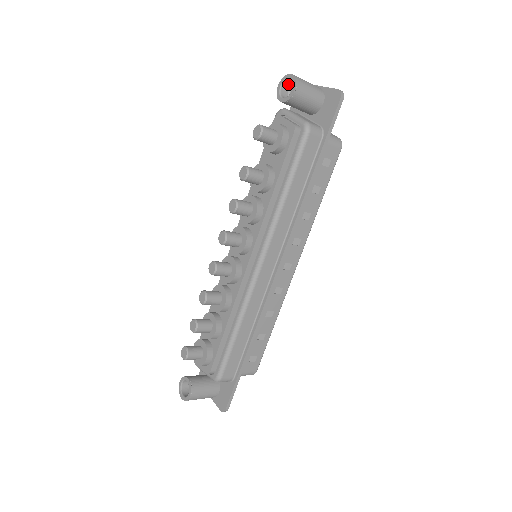
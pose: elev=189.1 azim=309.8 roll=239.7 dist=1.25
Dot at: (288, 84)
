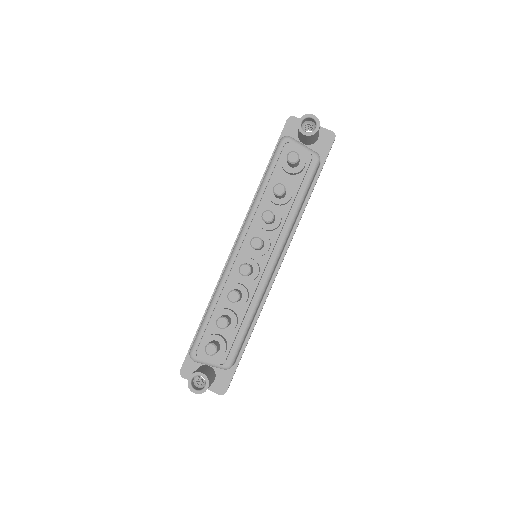
Dot at: (305, 120)
